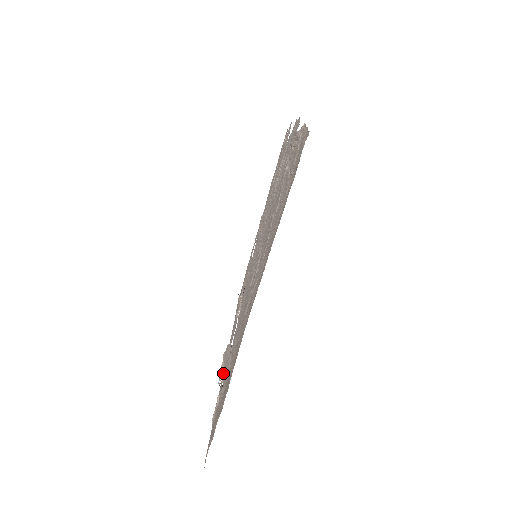
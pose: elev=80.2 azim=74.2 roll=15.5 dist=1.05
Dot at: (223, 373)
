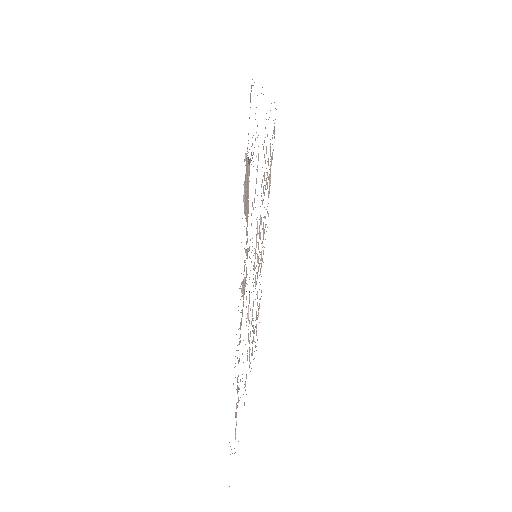
Dot at: occluded
